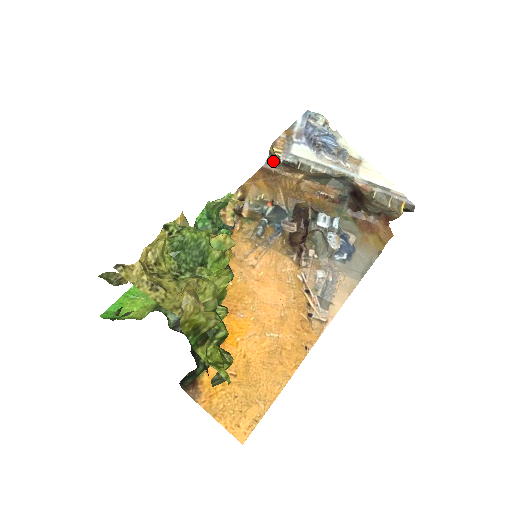
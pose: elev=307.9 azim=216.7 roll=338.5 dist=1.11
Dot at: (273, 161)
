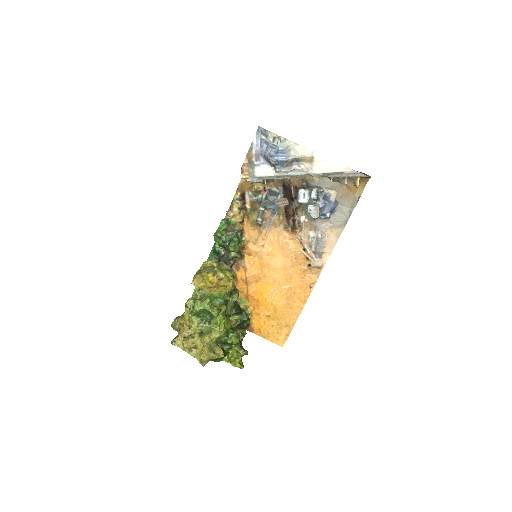
Dot at: occluded
